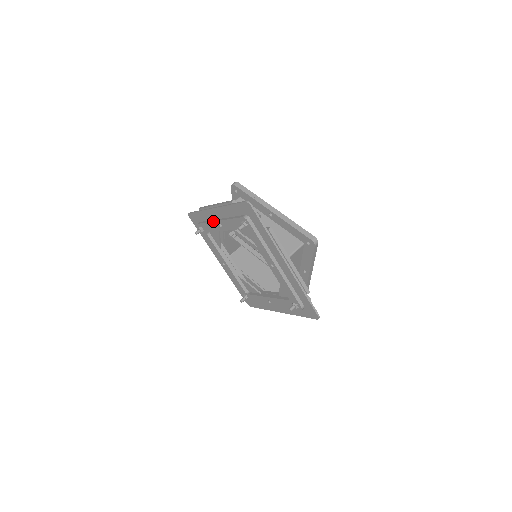
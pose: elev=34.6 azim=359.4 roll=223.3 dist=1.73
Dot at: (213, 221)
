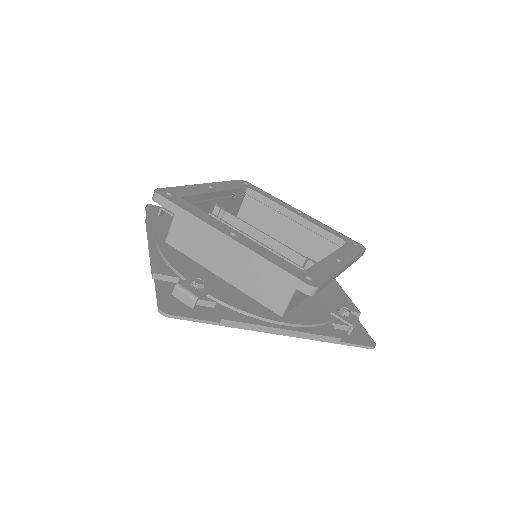
Dot at: occluded
